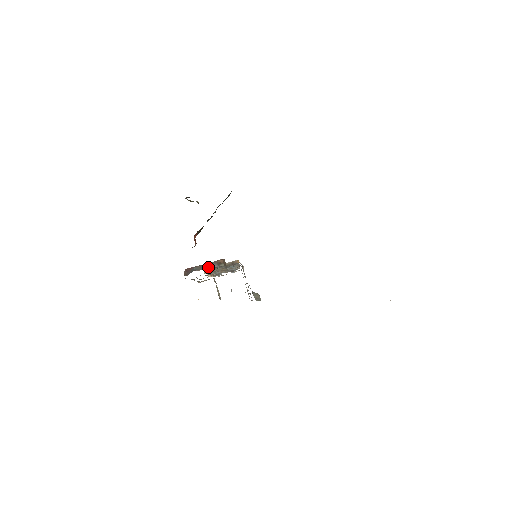
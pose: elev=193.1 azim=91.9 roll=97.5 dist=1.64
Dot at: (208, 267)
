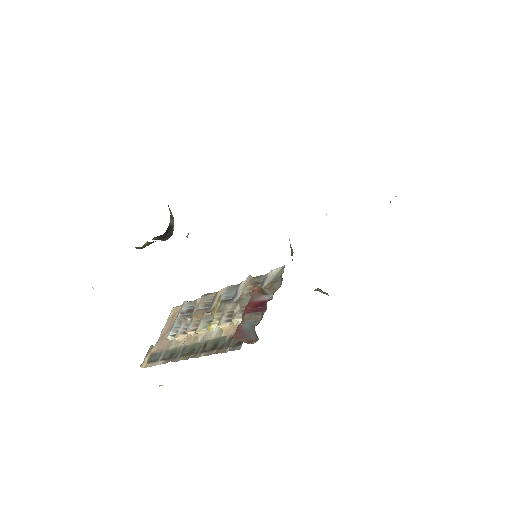
Dot at: (261, 307)
